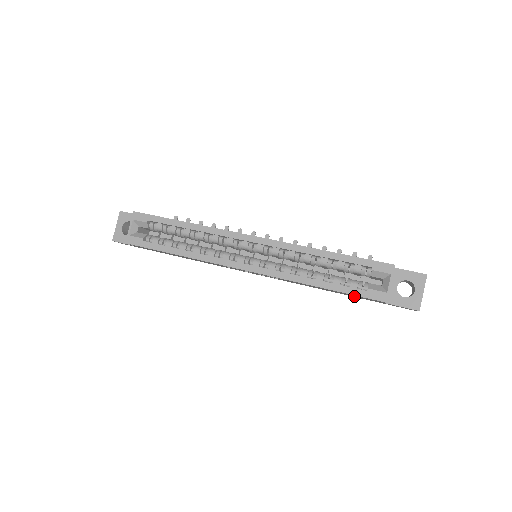
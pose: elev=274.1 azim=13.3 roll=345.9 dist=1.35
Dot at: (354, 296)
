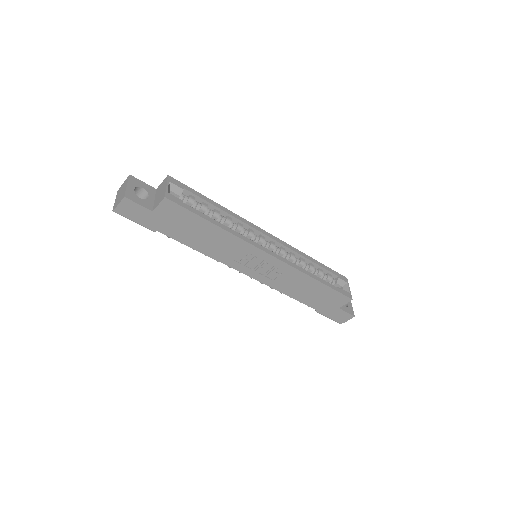
Dot at: (319, 302)
